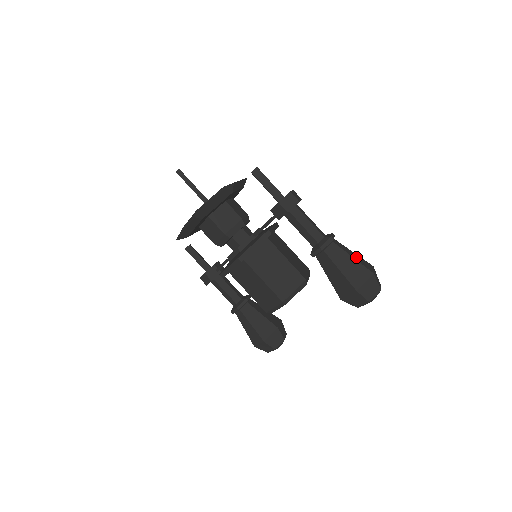
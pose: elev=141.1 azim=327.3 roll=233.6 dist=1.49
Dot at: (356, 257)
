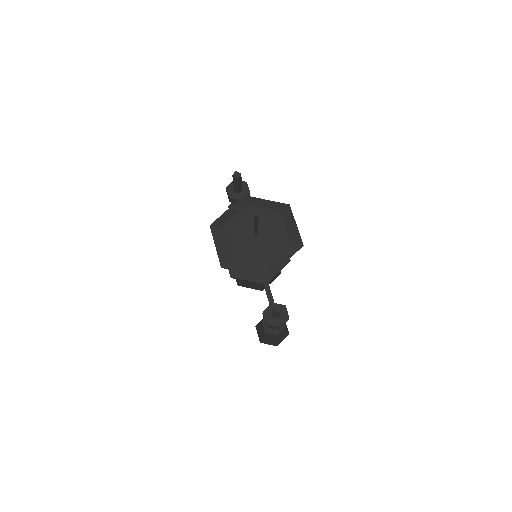
Dot at: (281, 337)
